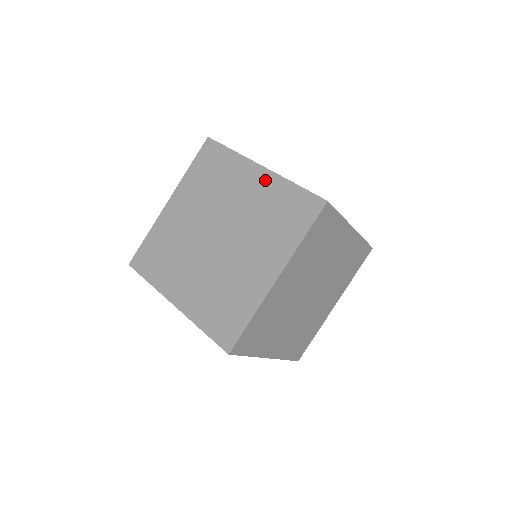
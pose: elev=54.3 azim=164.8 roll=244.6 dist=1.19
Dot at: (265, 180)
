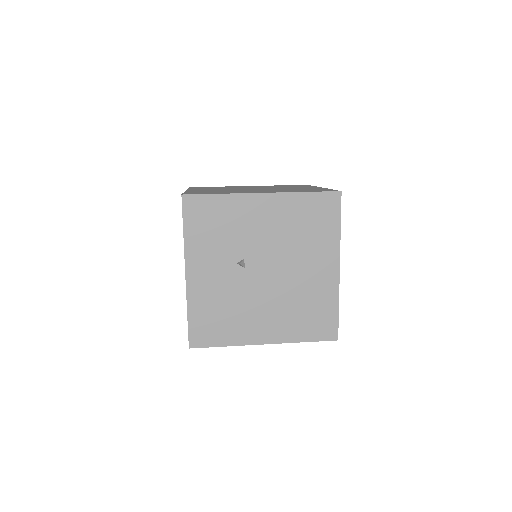
Dot at: occluded
